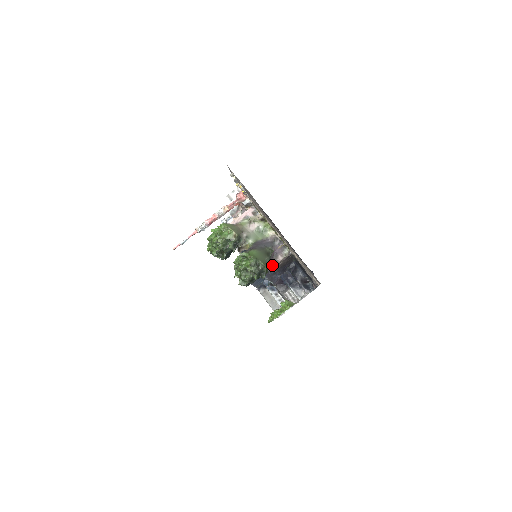
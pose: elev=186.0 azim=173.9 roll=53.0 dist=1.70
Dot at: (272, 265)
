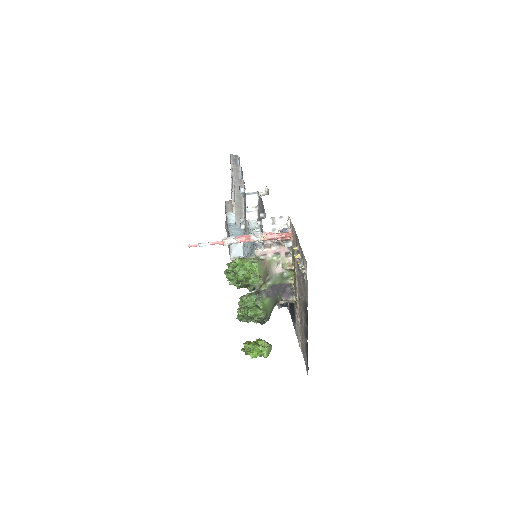
Dot at: occluded
